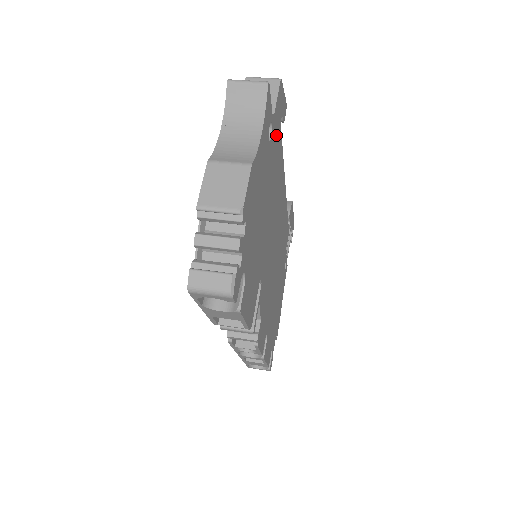
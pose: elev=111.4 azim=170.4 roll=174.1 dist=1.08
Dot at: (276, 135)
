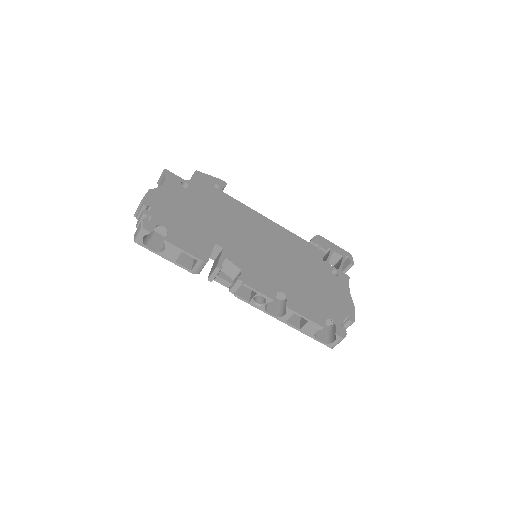
Dot at: (205, 189)
